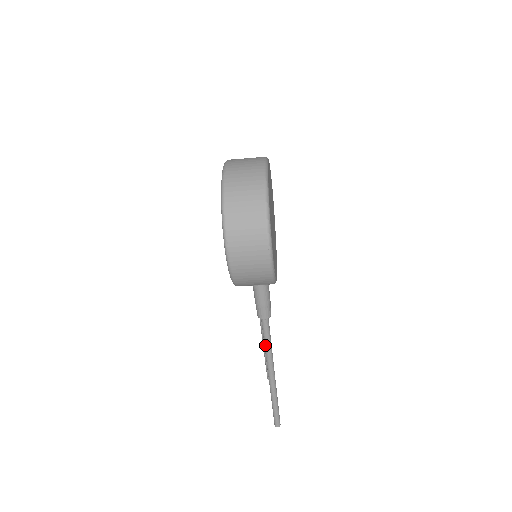
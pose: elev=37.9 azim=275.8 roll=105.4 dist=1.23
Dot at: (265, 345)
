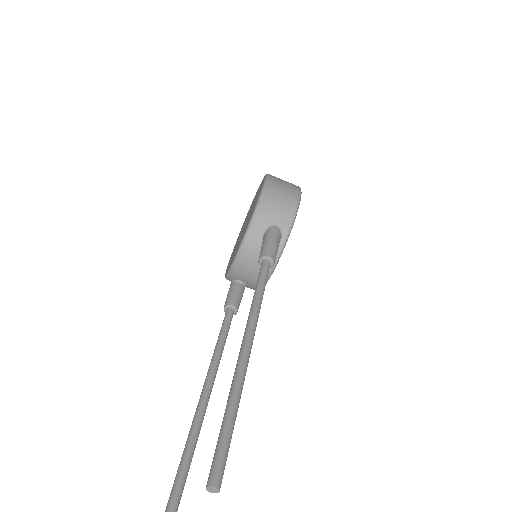
Dot at: (256, 292)
